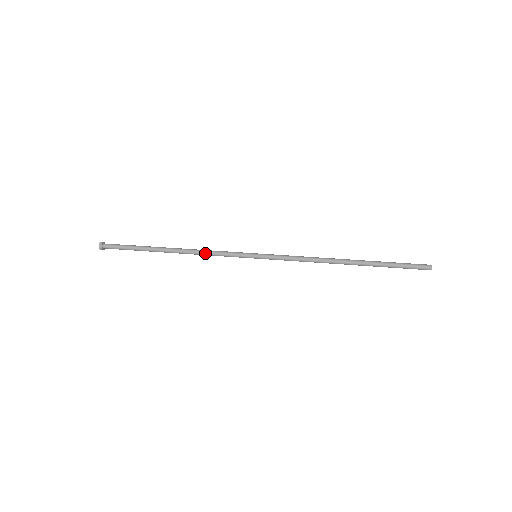
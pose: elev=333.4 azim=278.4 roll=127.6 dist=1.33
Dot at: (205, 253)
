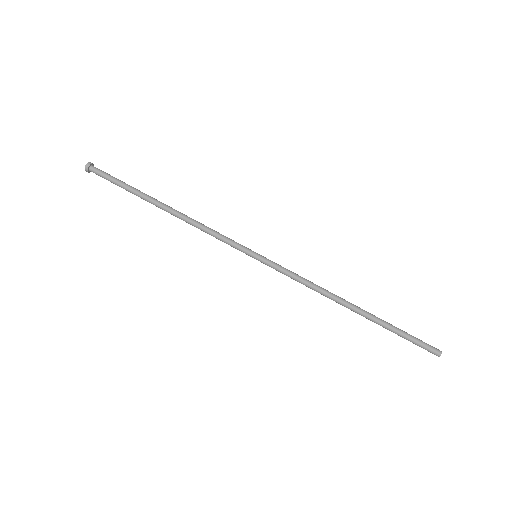
Dot at: (201, 230)
